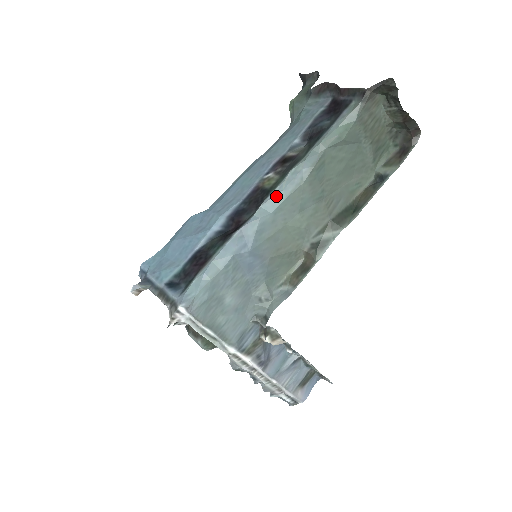
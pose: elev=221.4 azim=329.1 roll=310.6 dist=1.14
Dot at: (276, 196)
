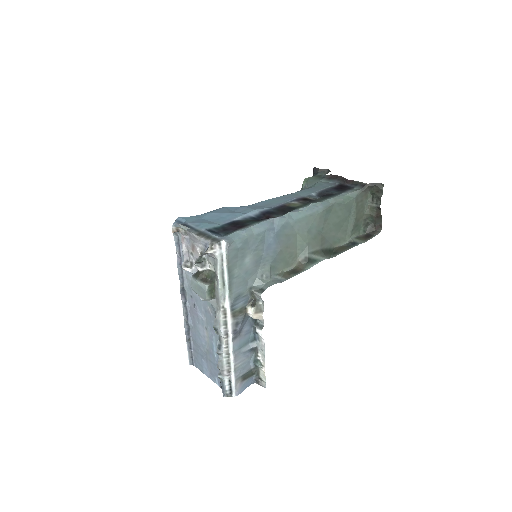
Dot at: (300, 212)
